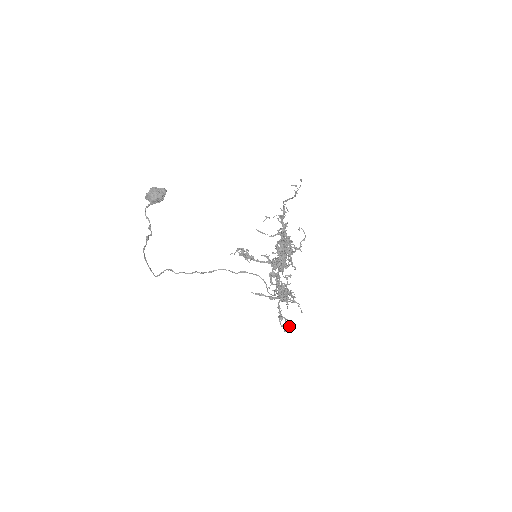
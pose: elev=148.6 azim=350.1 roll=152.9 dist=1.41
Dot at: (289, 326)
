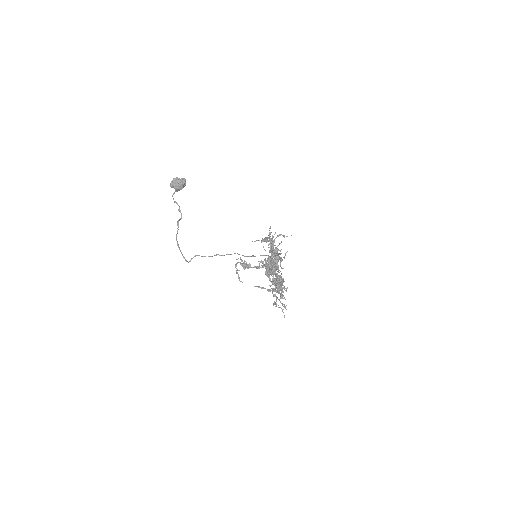
Dot at: (285, 308)
